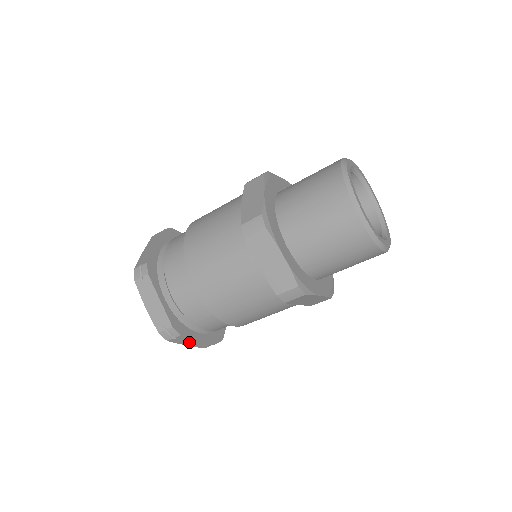
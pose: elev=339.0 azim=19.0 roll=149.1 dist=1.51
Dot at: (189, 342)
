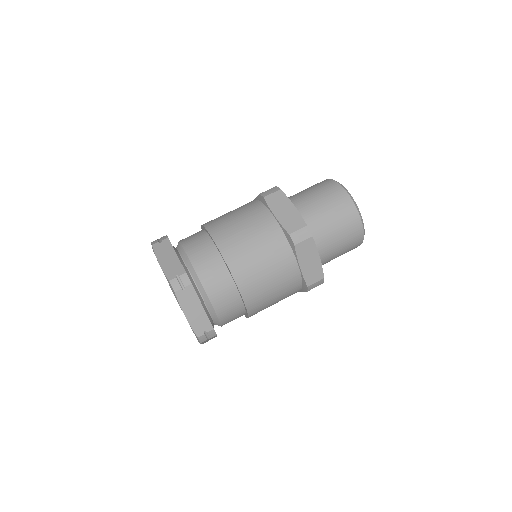
Dot at: (207, 340)
